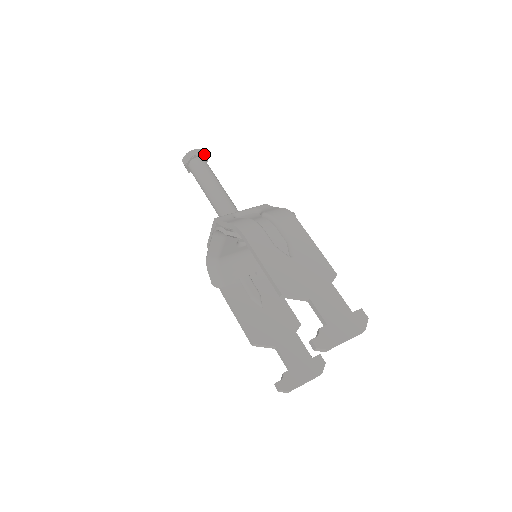
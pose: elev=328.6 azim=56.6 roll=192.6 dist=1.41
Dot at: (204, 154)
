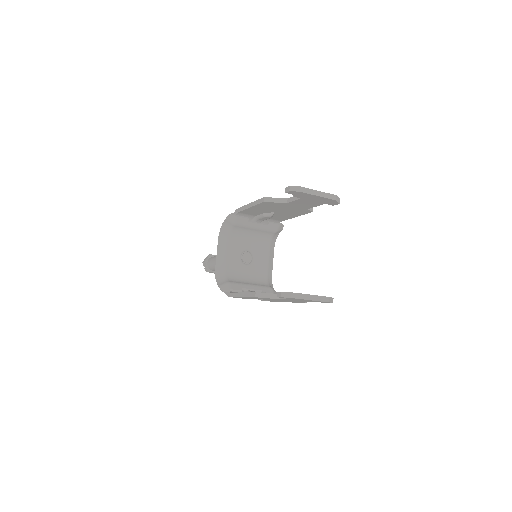
Dot at: occluded
